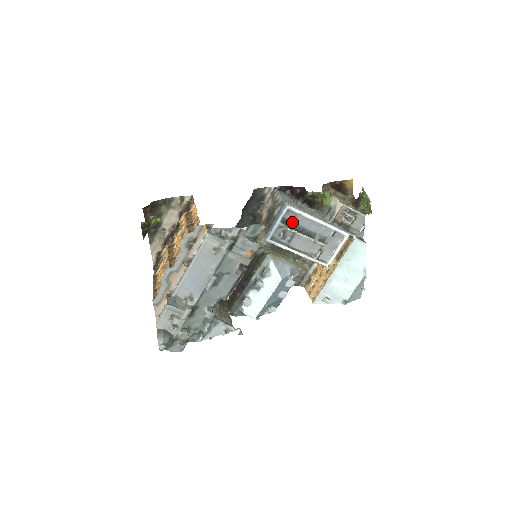
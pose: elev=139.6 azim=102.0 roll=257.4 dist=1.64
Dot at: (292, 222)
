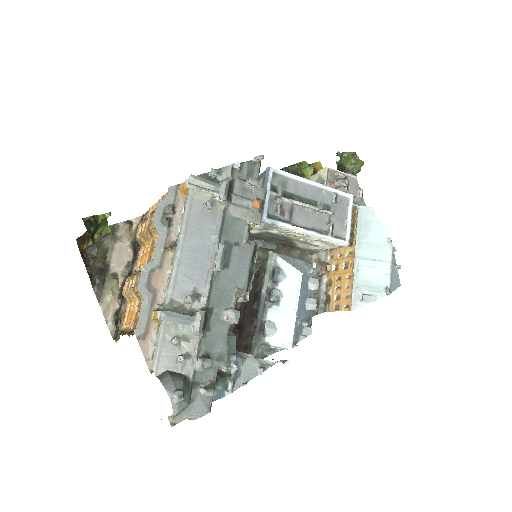
Dot at: (284, 191)
